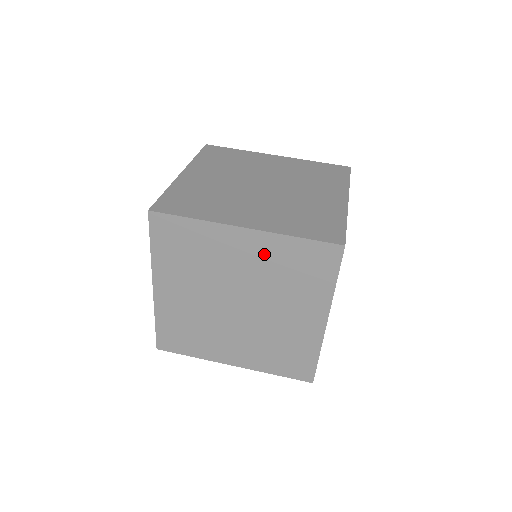
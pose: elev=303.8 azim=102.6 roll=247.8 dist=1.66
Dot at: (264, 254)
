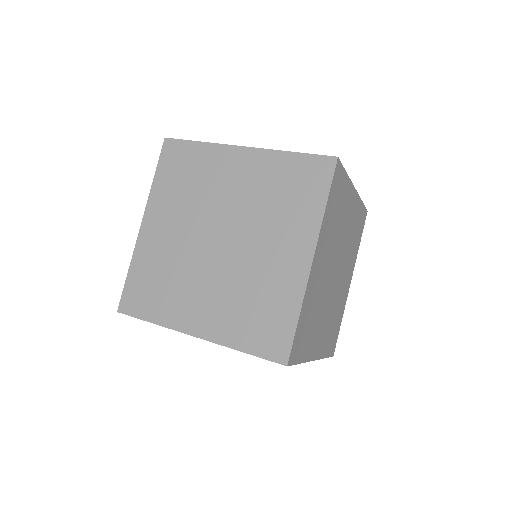
Dot at: (257, 174)
